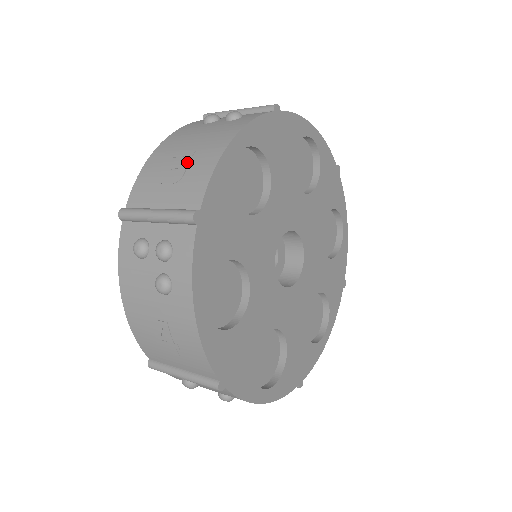
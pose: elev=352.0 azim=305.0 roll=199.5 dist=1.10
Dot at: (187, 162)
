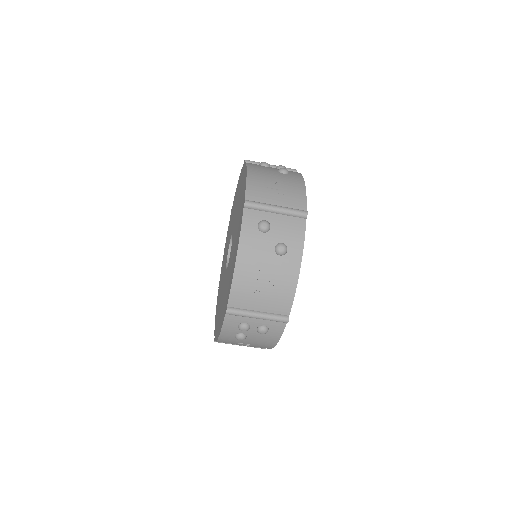
Dot at: occluded
